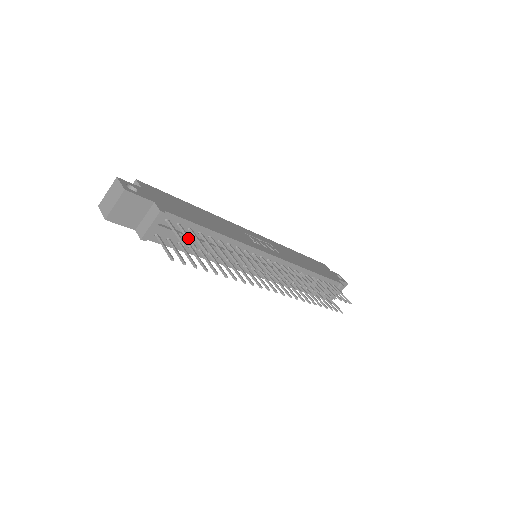
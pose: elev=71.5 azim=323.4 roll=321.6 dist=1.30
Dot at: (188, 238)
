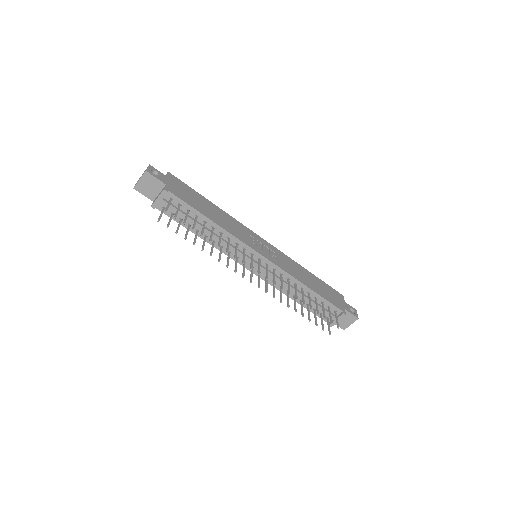
Dot at: (176, 211)
